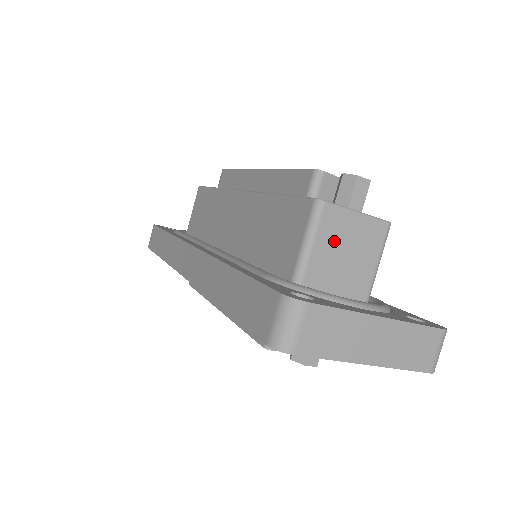
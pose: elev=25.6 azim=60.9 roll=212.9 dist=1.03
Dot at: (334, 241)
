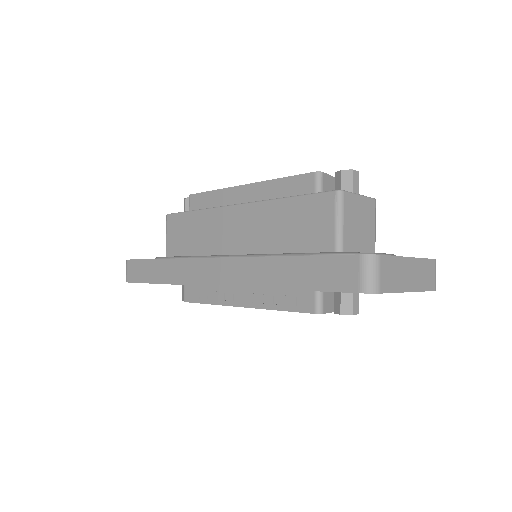
Dot at: (353, 218)
